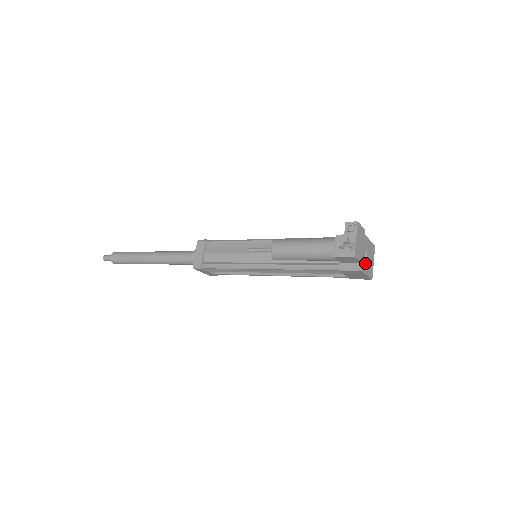
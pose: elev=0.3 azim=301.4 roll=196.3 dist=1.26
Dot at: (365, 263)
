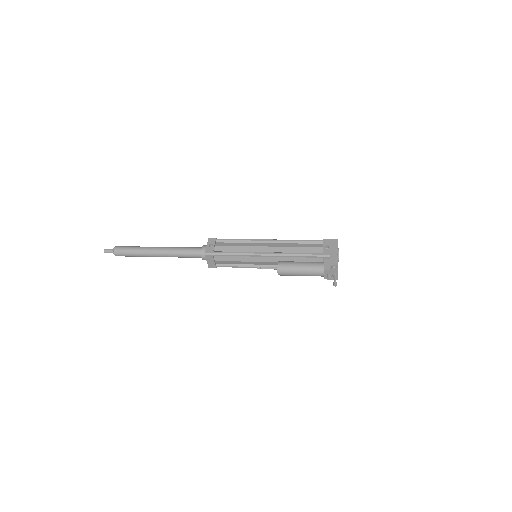
Dot at: occluded
